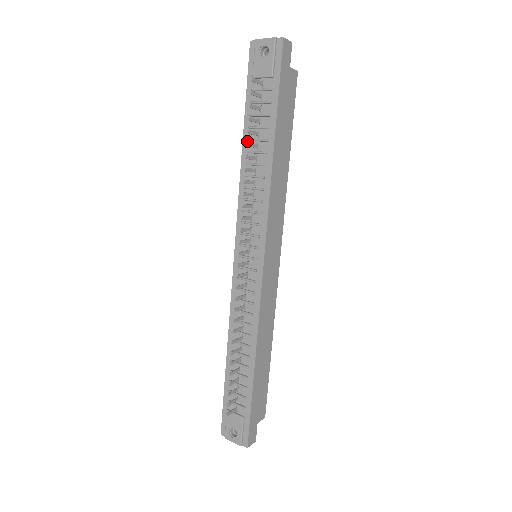
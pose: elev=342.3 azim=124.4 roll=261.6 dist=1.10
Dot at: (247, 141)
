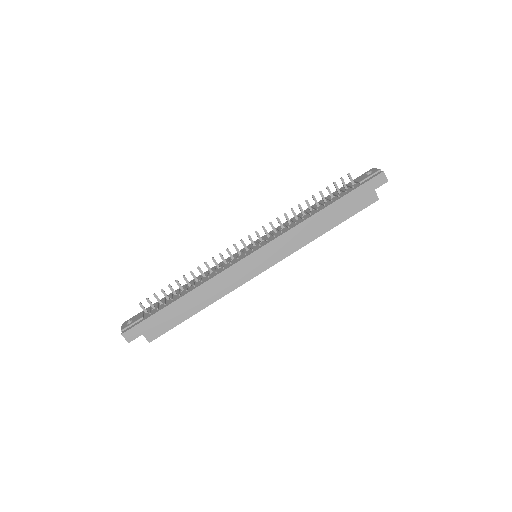
Dot at: occluded
